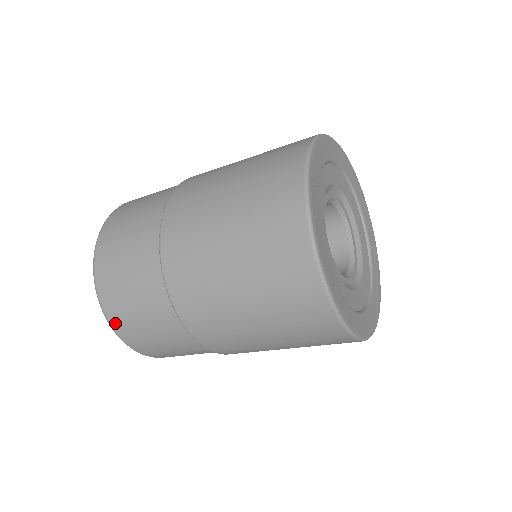
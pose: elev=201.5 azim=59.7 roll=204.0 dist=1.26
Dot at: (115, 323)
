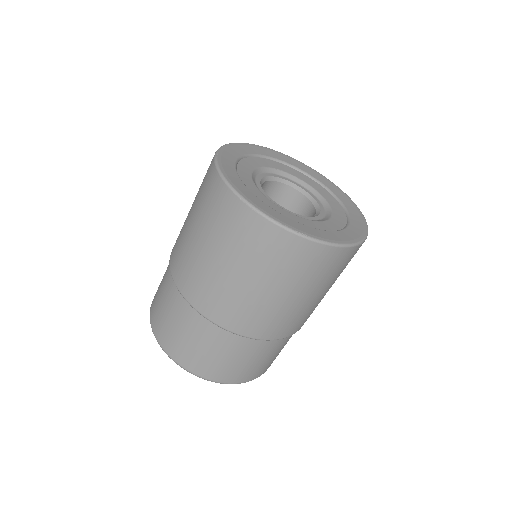
Dot at: (214, 377)
